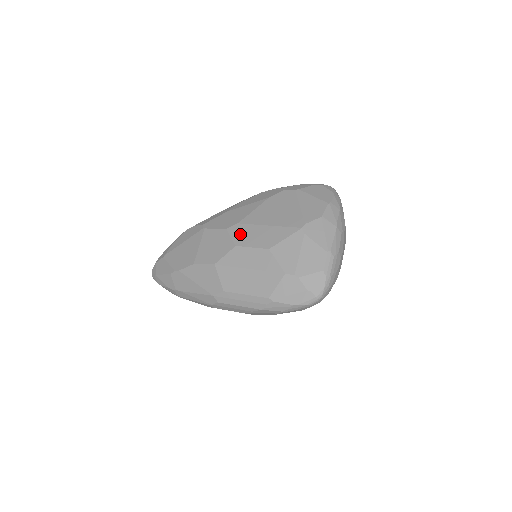
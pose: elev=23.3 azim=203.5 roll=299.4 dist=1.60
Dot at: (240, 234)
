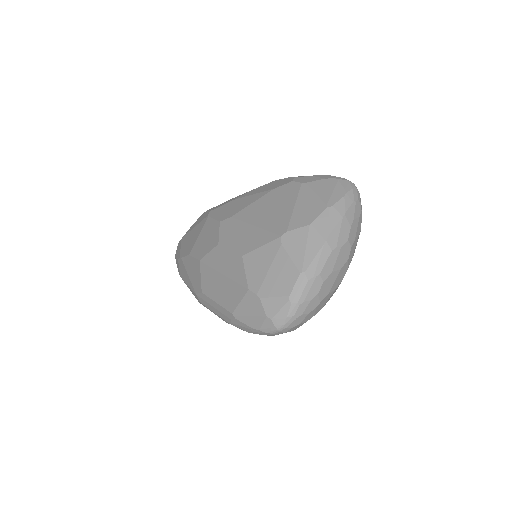
Dot at: (227, 231)
